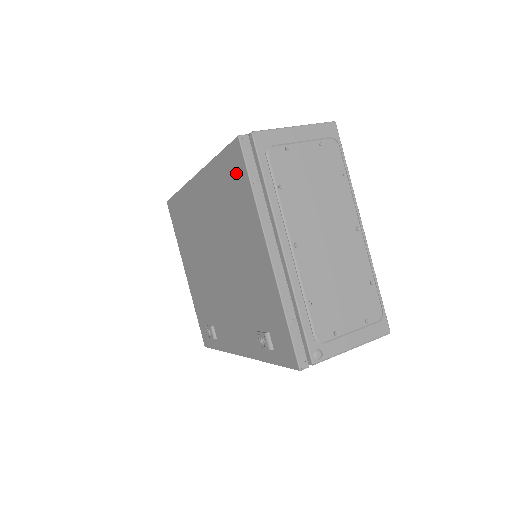
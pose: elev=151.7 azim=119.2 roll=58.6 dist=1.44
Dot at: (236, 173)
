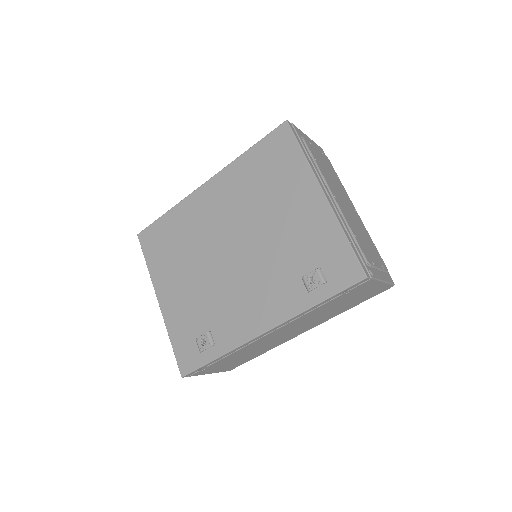
Dot at: (280, 148)
